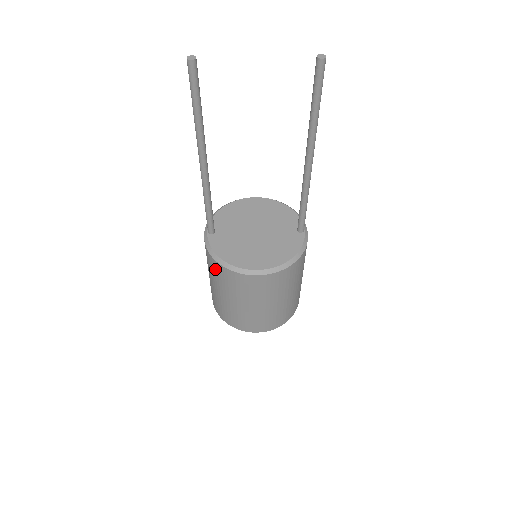
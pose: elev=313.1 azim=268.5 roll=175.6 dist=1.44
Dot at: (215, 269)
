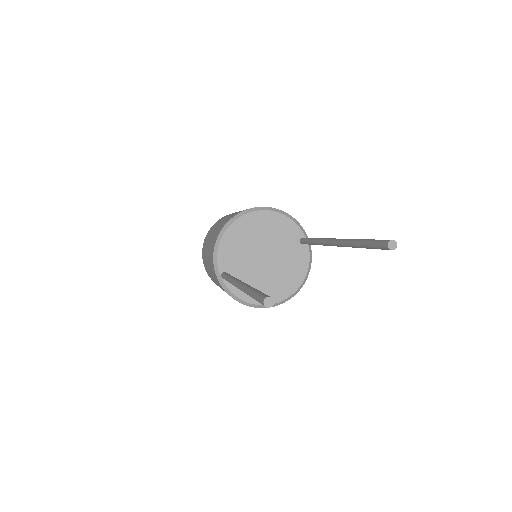
Dot at: occluded
